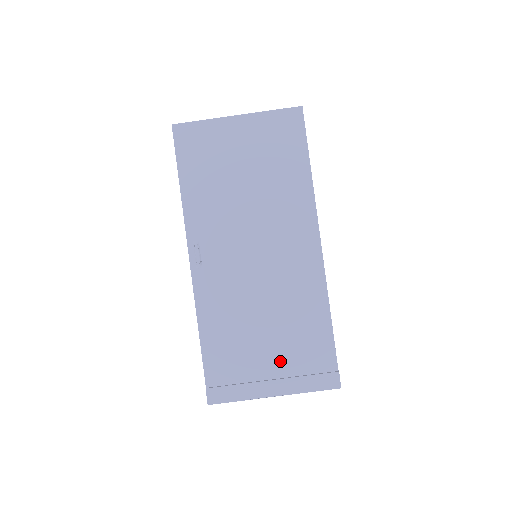
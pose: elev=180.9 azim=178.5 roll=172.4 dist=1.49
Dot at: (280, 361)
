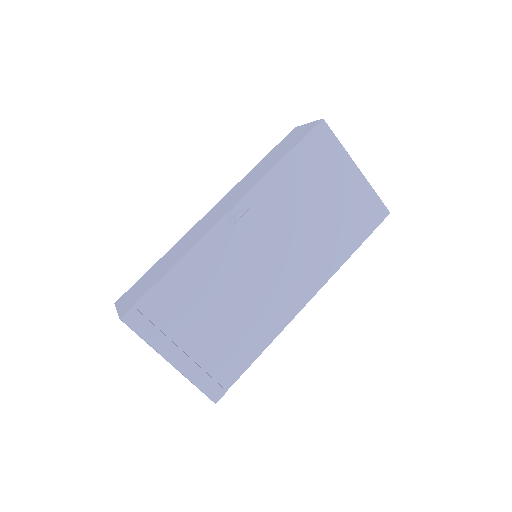
Dot at: (202, 344)
